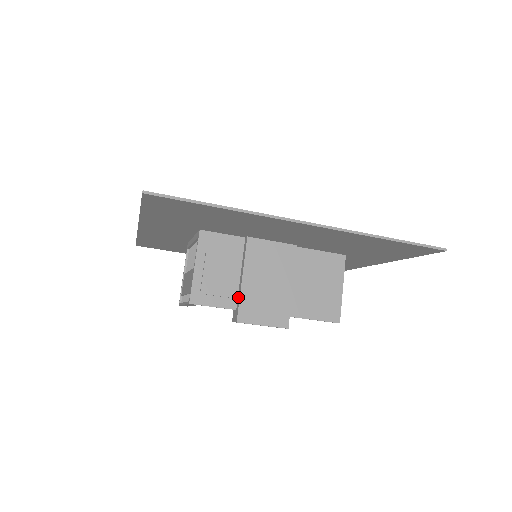
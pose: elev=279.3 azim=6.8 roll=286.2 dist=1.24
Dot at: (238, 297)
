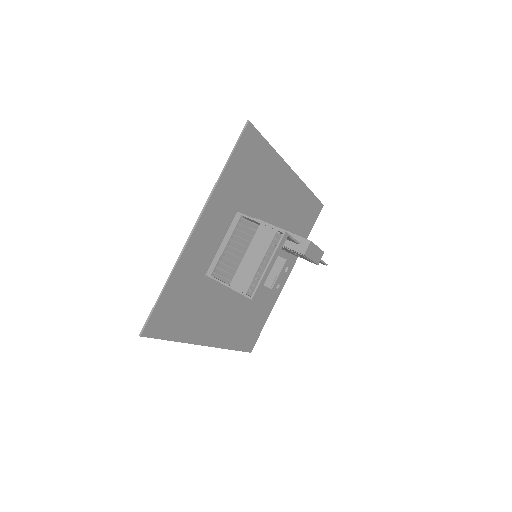
Dot at: (293, 237)
